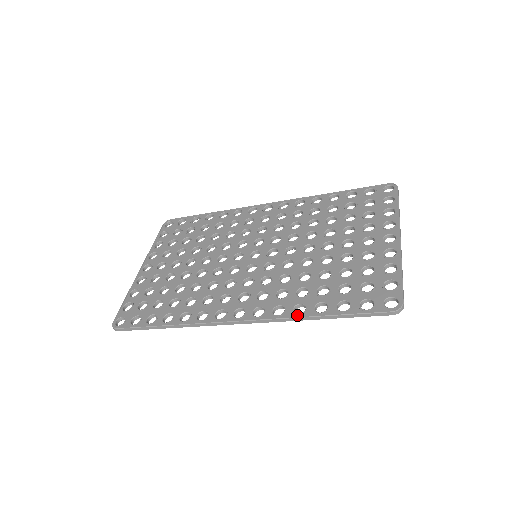
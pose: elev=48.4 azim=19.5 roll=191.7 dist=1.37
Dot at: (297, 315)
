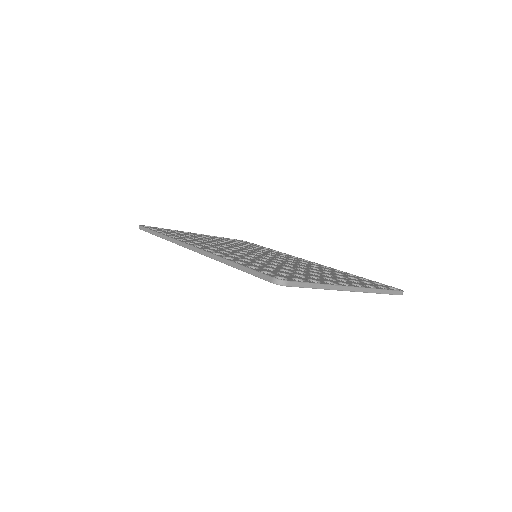
Dot at: (222, 257)
